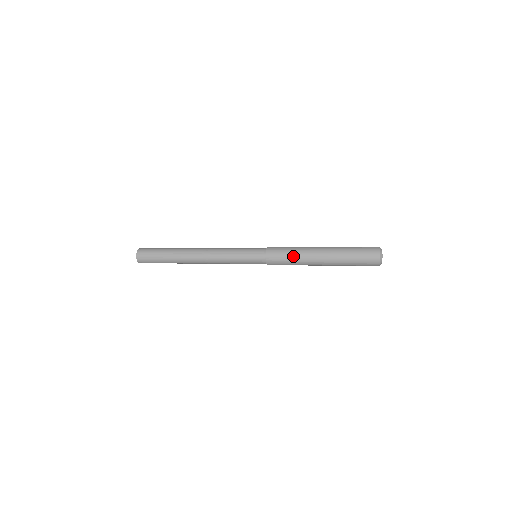
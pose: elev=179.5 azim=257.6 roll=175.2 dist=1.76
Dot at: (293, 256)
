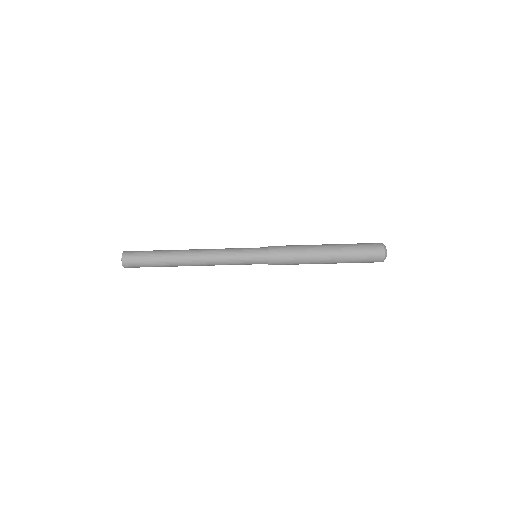
Dot at: (297, 246)
